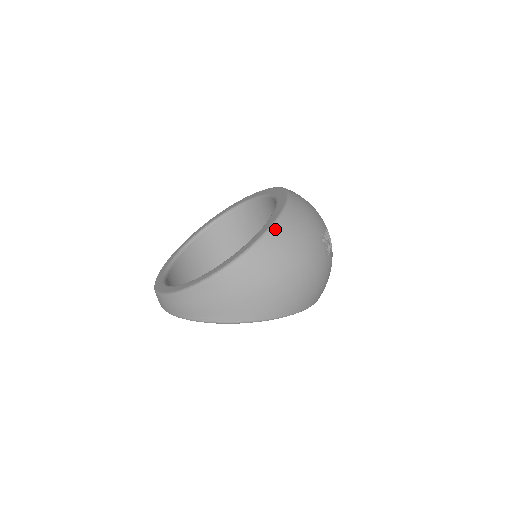
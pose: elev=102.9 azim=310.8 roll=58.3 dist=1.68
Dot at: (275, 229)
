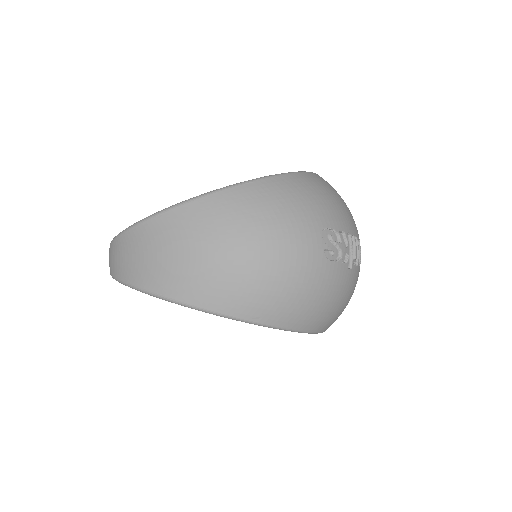
Dot at: (252, 184)
